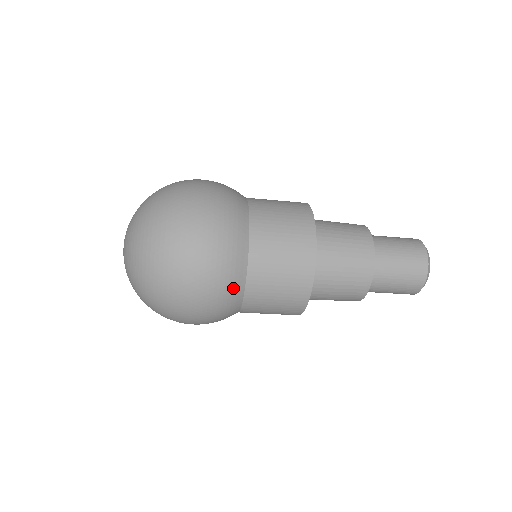
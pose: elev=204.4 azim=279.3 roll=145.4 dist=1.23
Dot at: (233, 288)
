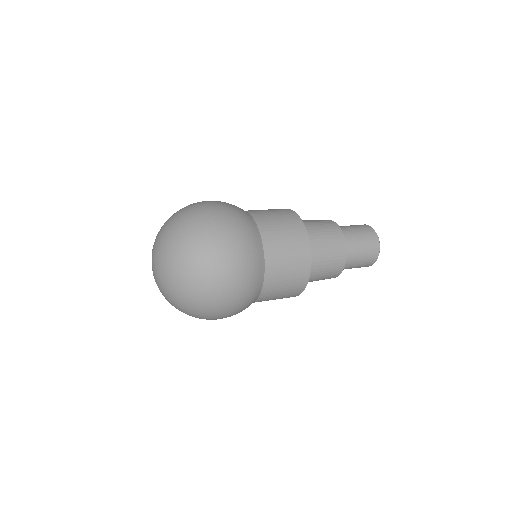
Dot at: (252, 301)
